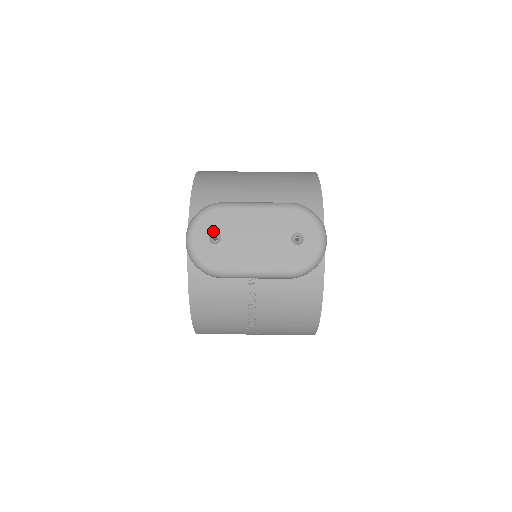
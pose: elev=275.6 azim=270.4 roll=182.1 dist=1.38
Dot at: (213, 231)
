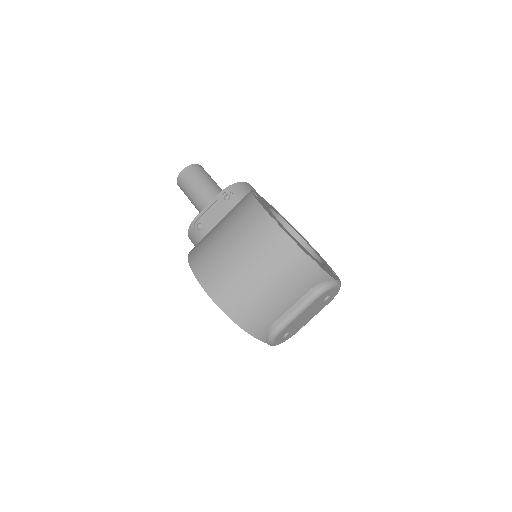
Dot at: occluded
